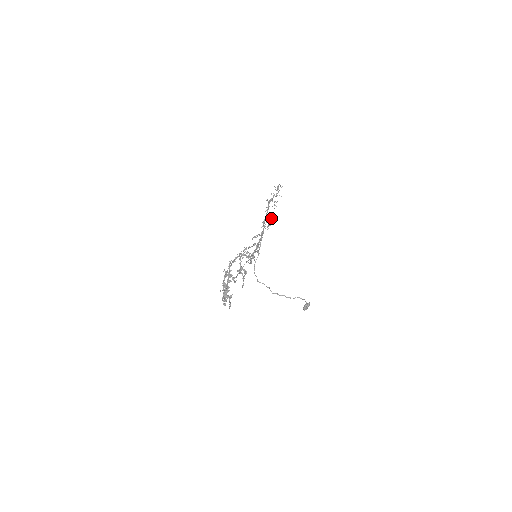
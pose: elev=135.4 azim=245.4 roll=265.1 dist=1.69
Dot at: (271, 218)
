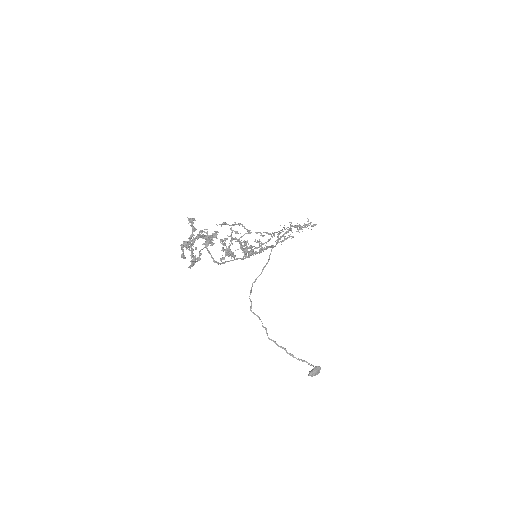
Dot at: (290, 234)
